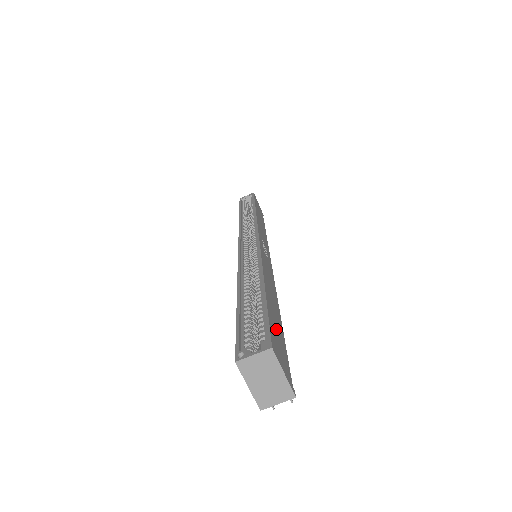
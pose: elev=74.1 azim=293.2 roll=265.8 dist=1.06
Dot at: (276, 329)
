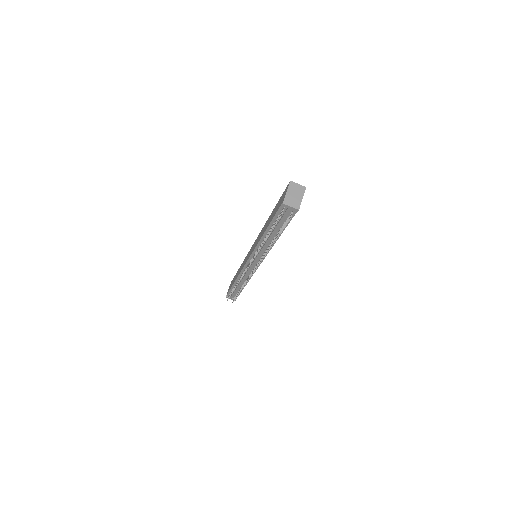
Dot at: occluded
